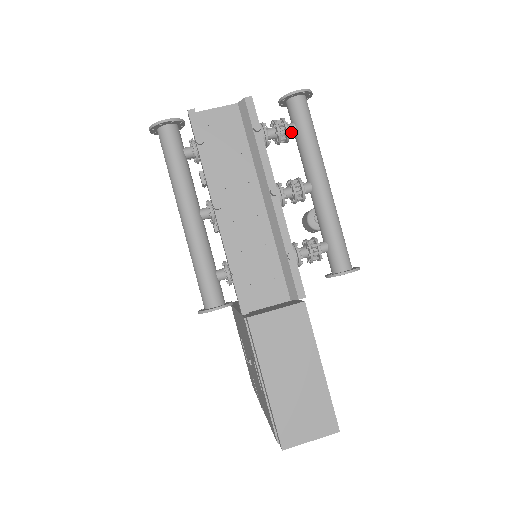
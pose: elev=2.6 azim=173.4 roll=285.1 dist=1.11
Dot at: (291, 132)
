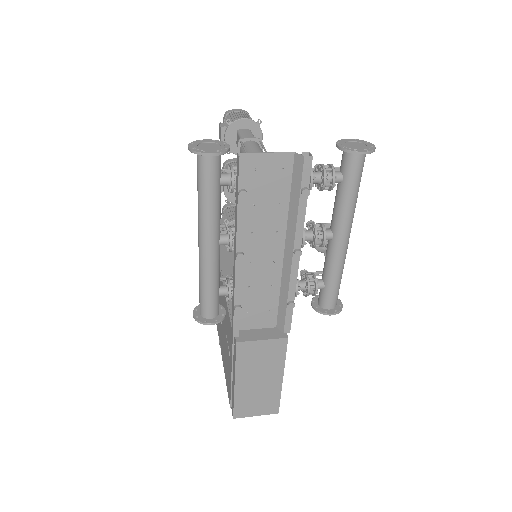
Dot at: (336, 182)
